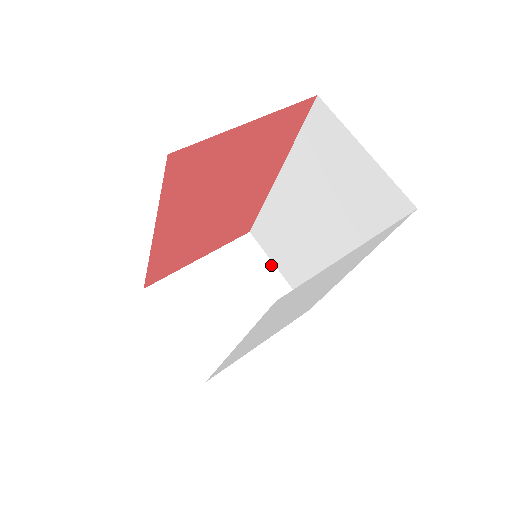
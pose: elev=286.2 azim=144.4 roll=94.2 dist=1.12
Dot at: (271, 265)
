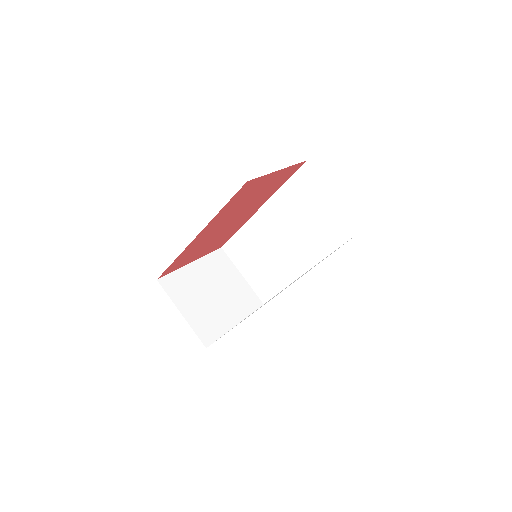
Dot at: (238, 272)
